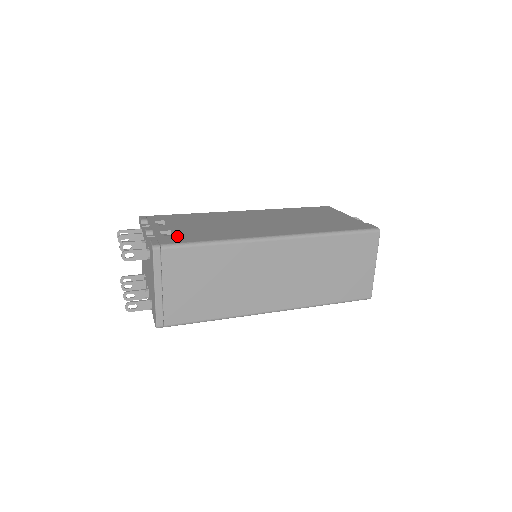
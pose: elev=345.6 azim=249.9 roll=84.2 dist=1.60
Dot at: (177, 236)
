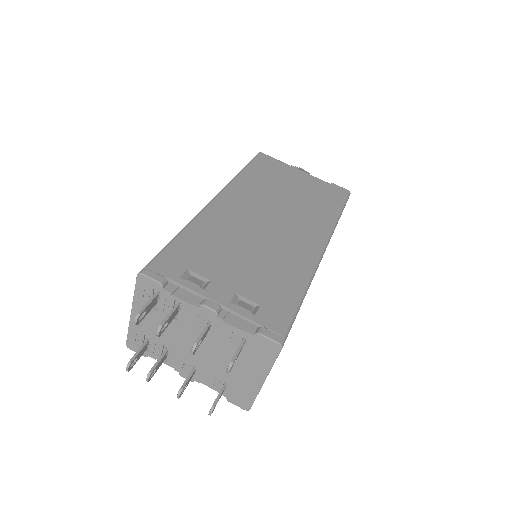
Dot at: (265, 304)
